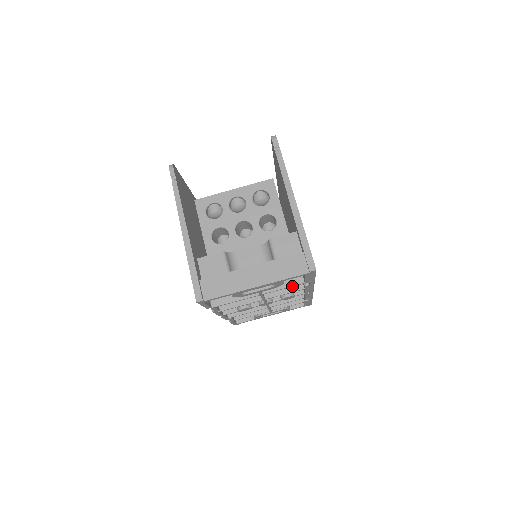
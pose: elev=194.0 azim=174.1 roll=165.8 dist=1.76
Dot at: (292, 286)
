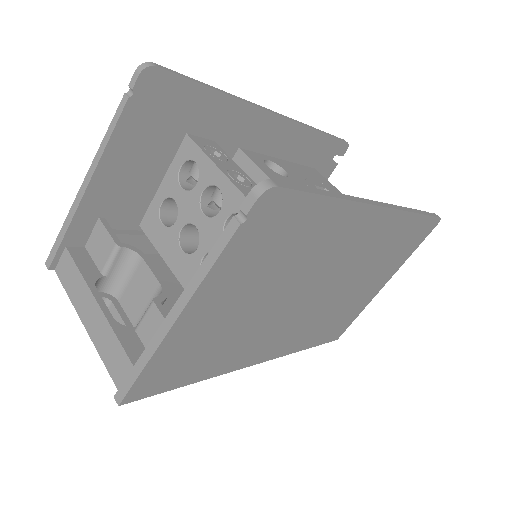
Dot at: occluded
